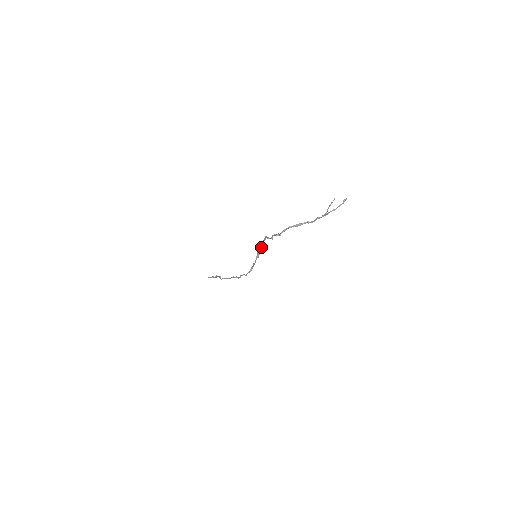
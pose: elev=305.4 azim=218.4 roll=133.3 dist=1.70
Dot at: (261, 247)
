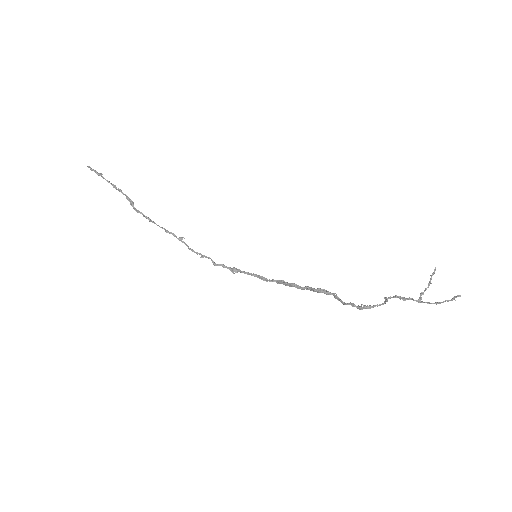
Dot at: (305, 288)
